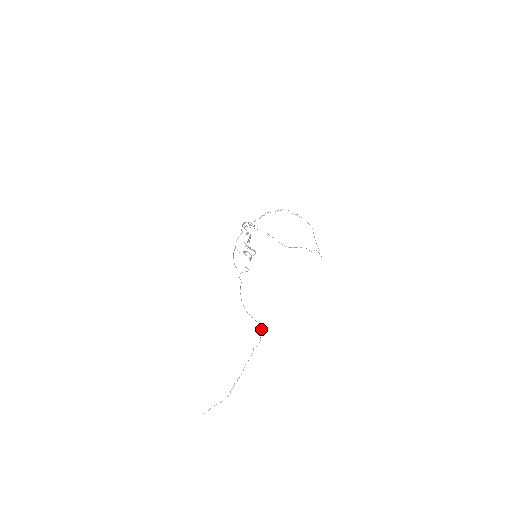
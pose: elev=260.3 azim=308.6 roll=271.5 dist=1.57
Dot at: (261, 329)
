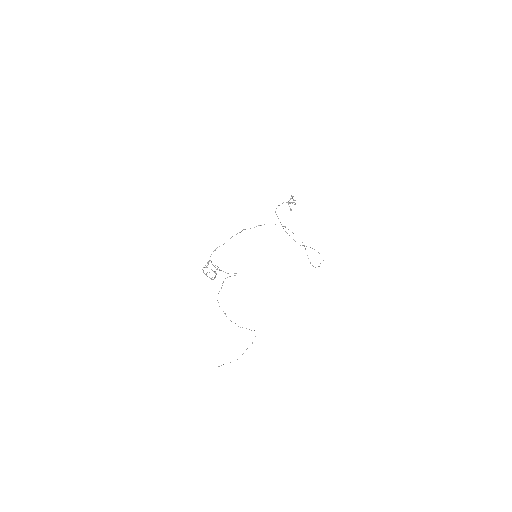
Dot at: (242, 327)
